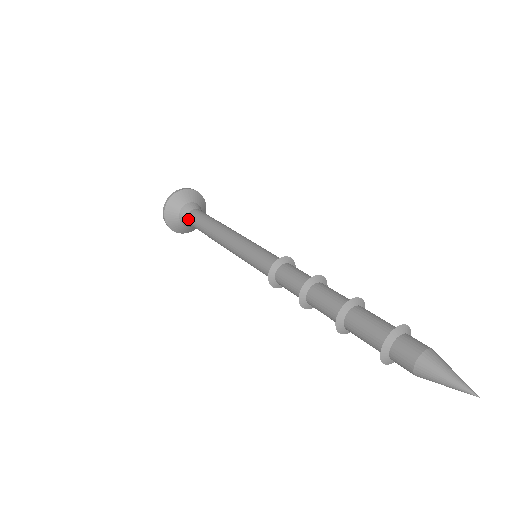
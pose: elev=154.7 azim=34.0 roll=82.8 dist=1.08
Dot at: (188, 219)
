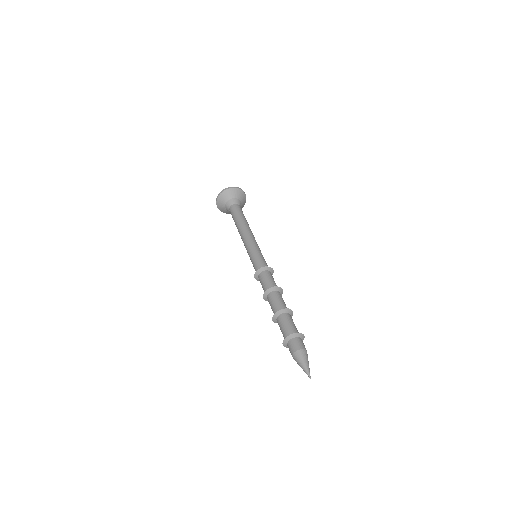
Dot at: (230, 211)
